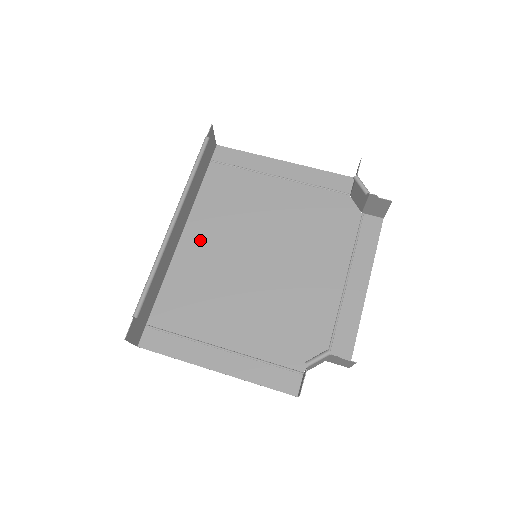
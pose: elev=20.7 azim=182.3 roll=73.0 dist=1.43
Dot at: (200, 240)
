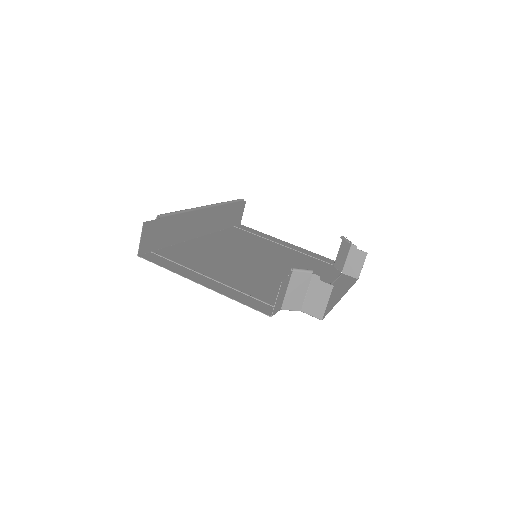
Dot at: (213, 242)
